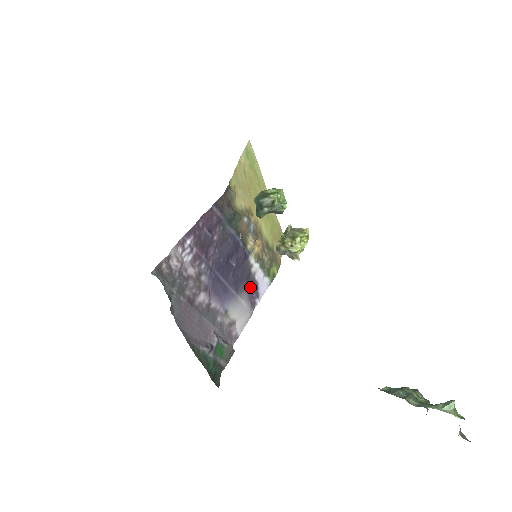
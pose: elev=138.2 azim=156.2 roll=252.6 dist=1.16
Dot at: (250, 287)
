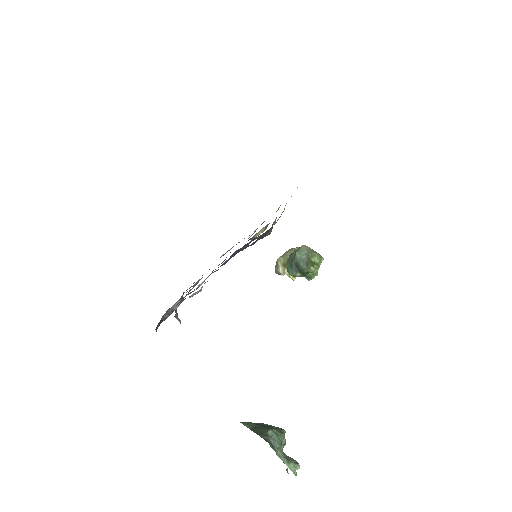
Dot at: occluded
